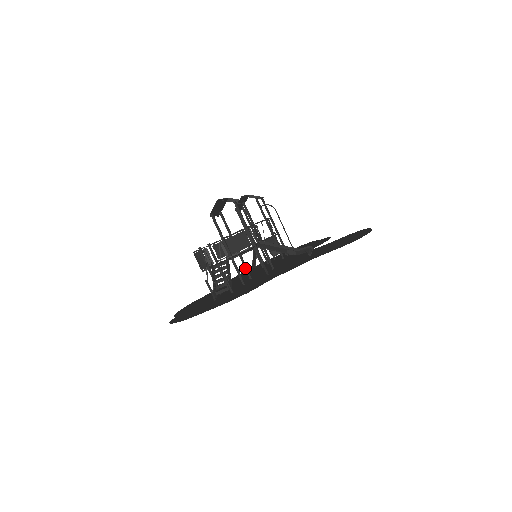
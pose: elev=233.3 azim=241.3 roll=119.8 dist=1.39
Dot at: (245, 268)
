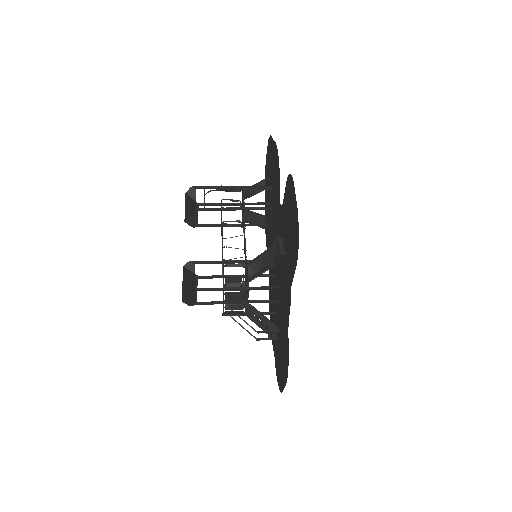
Dot at: occluded
